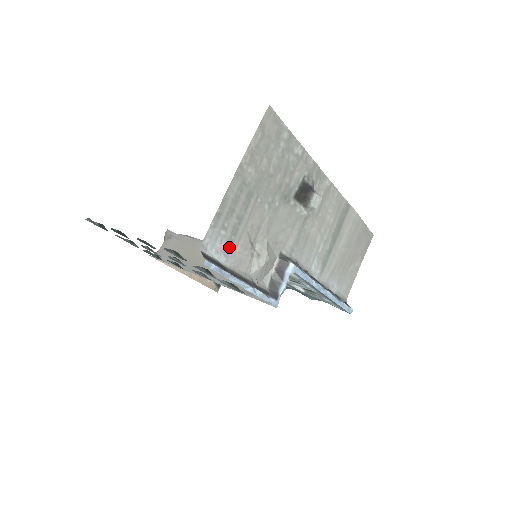
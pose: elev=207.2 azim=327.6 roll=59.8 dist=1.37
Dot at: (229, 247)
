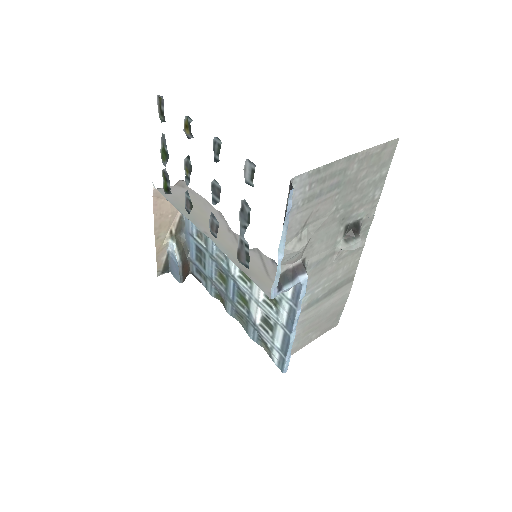
Dot at: (298, 206)
